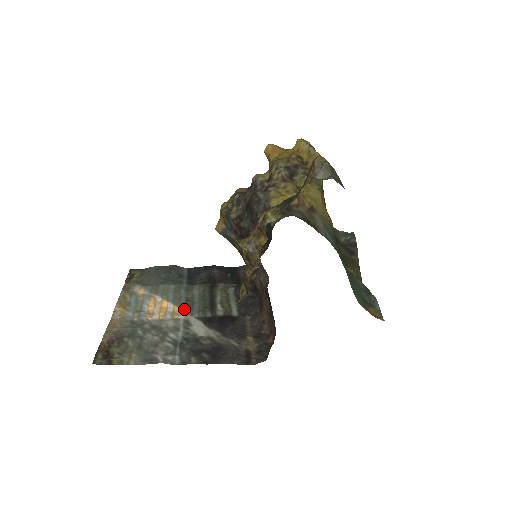
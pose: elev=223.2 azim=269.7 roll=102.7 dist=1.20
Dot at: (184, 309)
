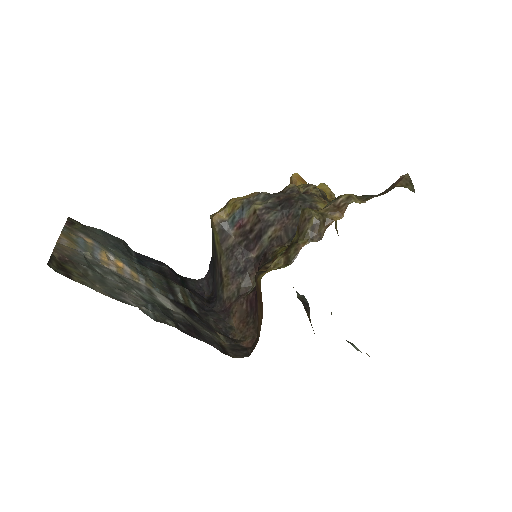
Dot at: (144, 278)
